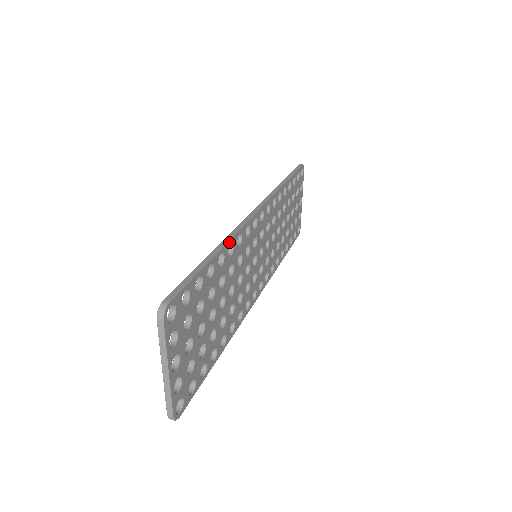
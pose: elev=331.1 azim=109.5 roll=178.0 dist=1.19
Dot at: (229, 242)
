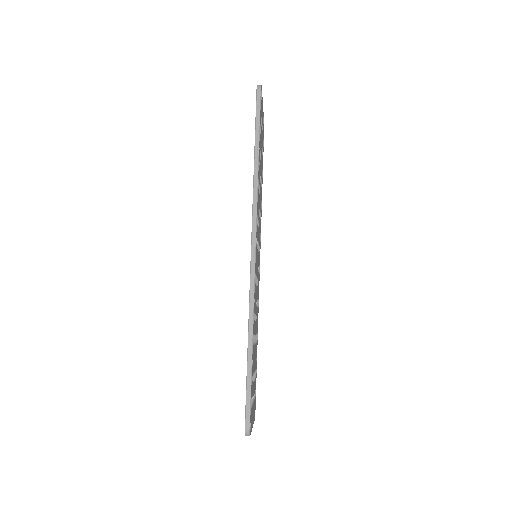
Dot at: (253, 322)
